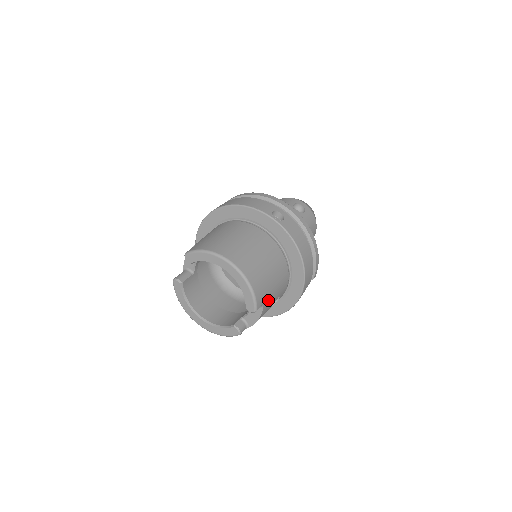
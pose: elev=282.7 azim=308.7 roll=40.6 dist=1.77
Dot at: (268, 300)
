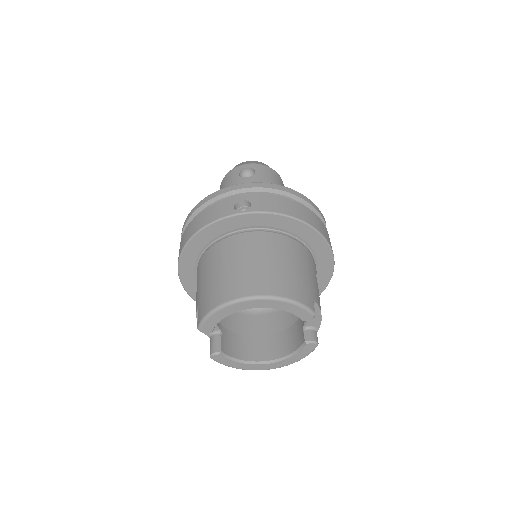
Dot at: (313, 291)
